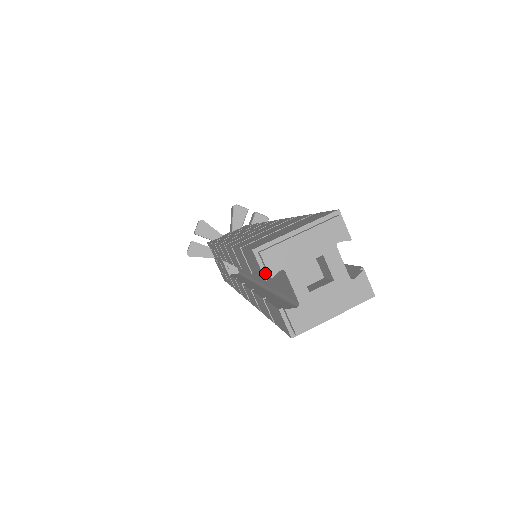
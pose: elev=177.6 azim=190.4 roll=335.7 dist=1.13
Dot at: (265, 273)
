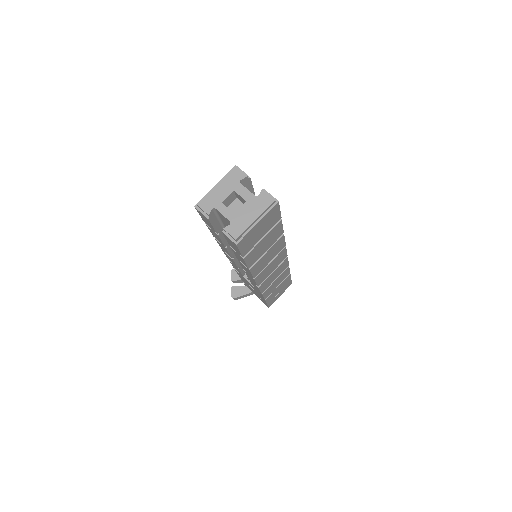
Dot at: (206, 215)
